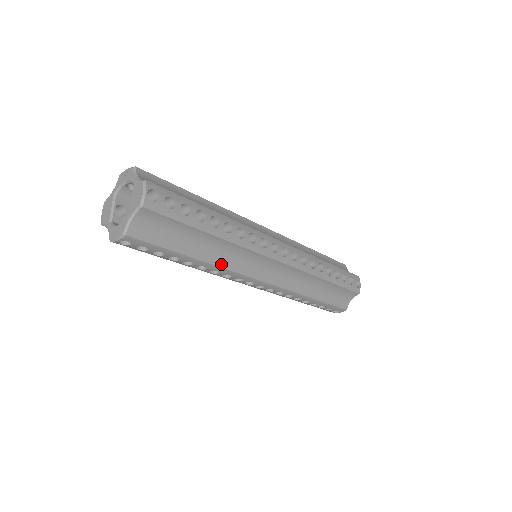
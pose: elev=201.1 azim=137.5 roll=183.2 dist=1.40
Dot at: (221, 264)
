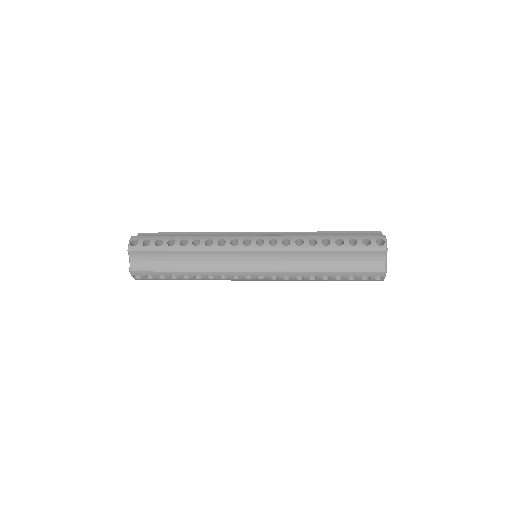
Dot at: (207, 269)
